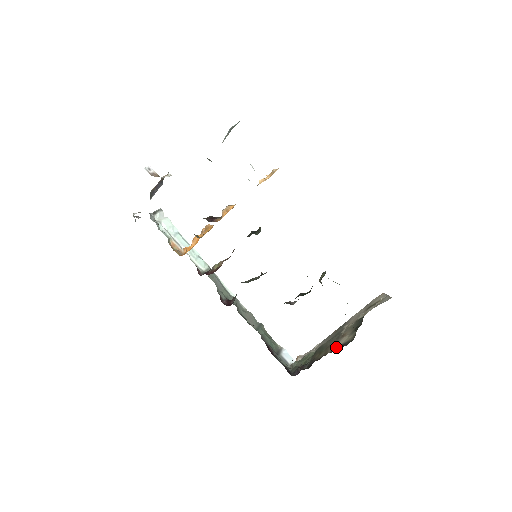
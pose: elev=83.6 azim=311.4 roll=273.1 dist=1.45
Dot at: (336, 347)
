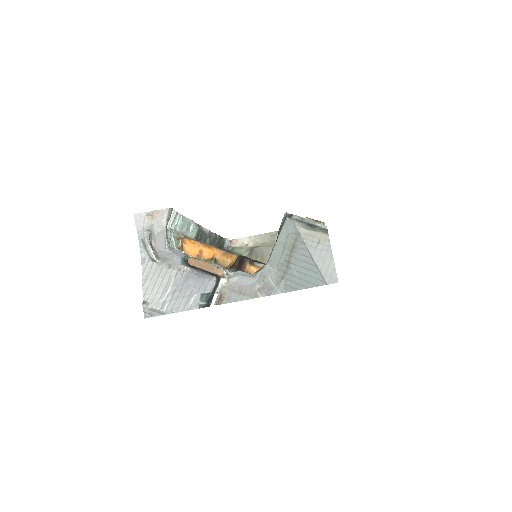
Dot at: occluded
